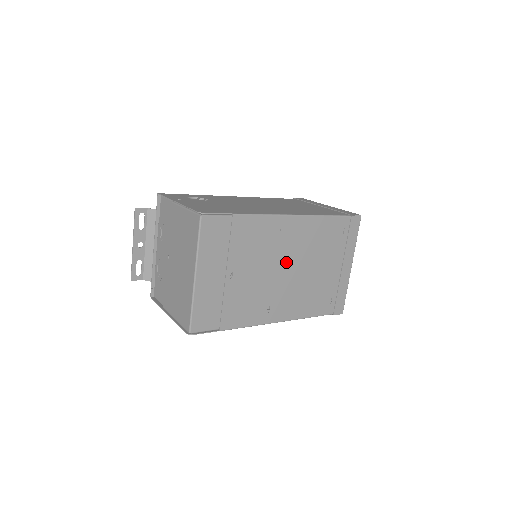
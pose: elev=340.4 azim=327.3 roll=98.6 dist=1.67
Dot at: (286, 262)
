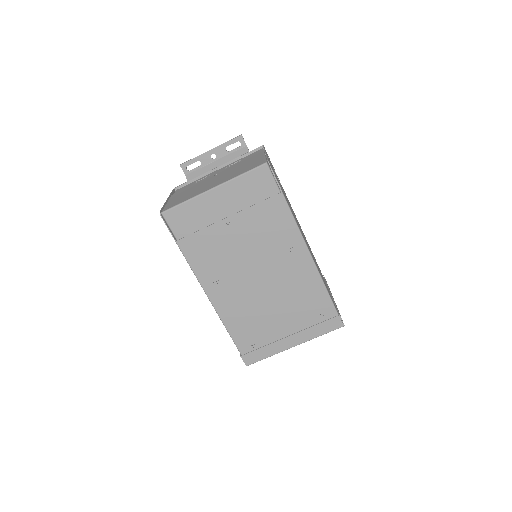
Dot at: (266, 272)
